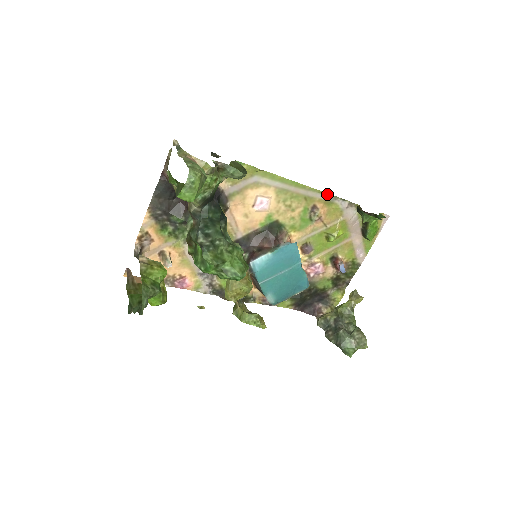
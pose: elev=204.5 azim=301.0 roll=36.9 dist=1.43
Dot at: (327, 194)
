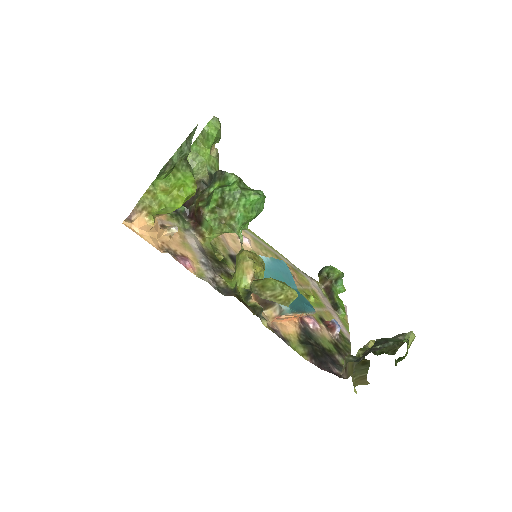
Dot at: (291, 263)
